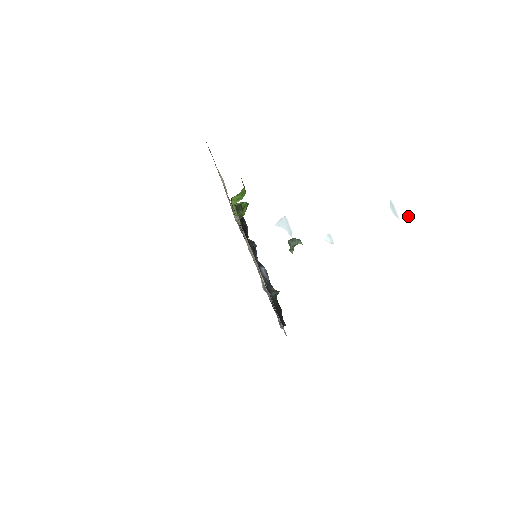
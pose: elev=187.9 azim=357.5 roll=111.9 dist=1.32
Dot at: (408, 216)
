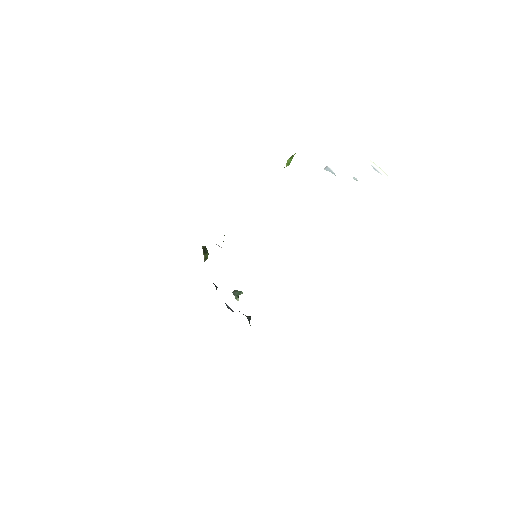
Dot at: (383, 173)
